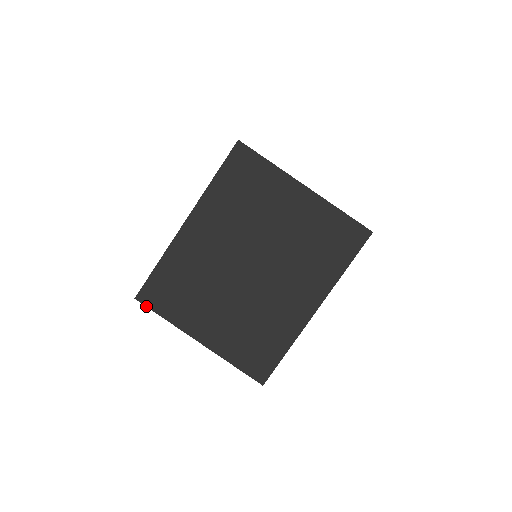
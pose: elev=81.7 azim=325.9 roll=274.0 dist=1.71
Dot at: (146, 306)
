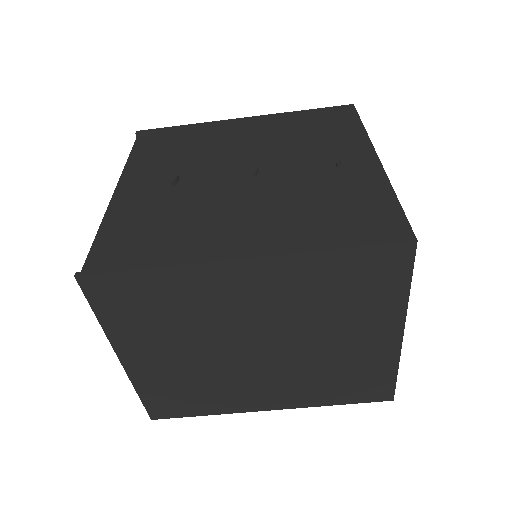
Dot at: (84, 293)
